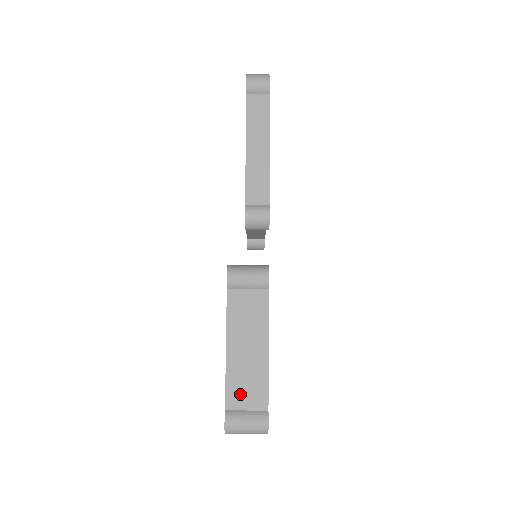
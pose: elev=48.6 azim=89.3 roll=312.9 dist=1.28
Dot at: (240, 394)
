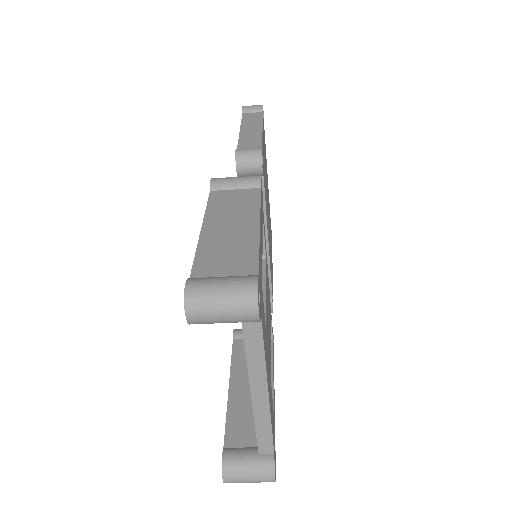
Dot at: (215, 263)
